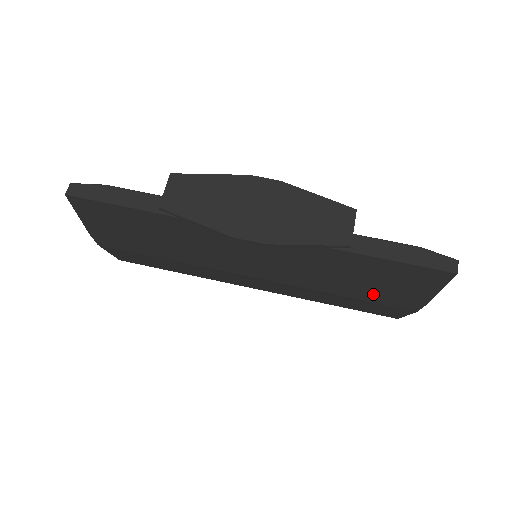
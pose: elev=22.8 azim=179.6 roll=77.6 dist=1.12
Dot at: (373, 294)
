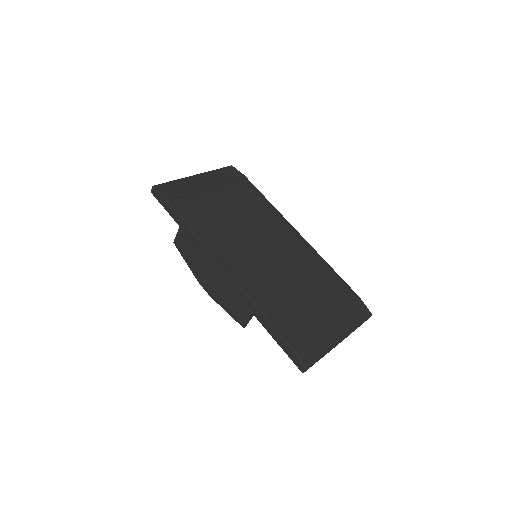
Dot at: occluded
